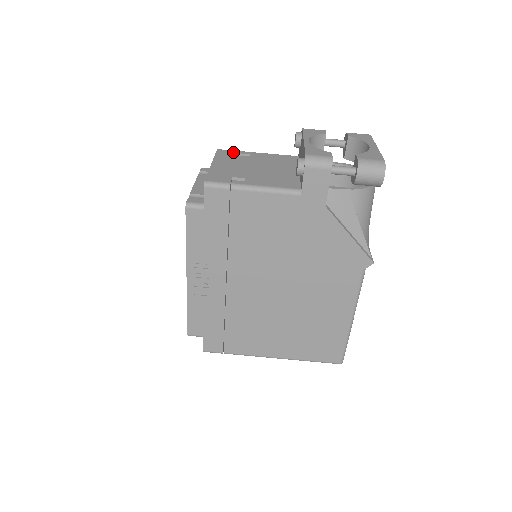
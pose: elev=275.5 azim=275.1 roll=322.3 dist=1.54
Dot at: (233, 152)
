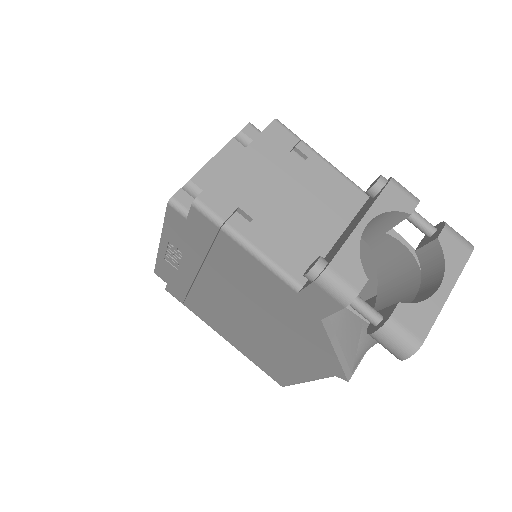
Dot at: (289, 140)
